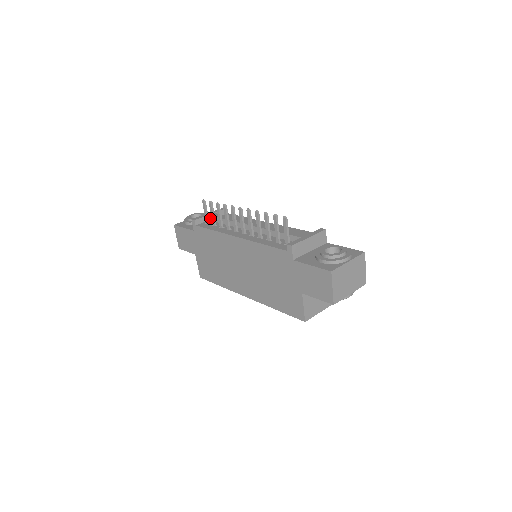
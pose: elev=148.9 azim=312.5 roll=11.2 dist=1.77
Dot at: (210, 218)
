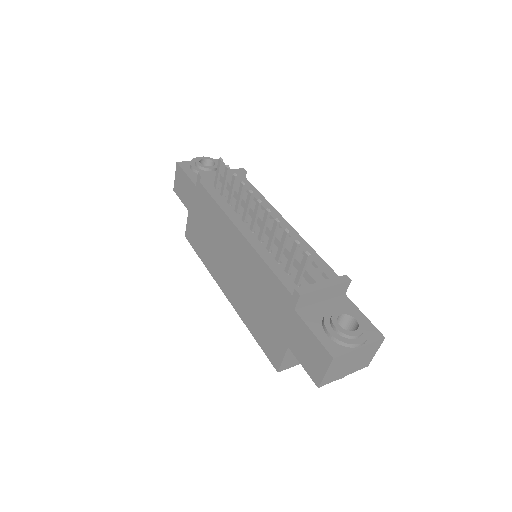
Dot at: (221, 179)
